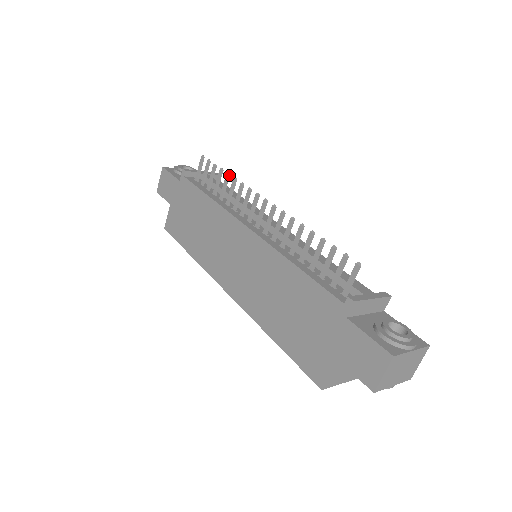
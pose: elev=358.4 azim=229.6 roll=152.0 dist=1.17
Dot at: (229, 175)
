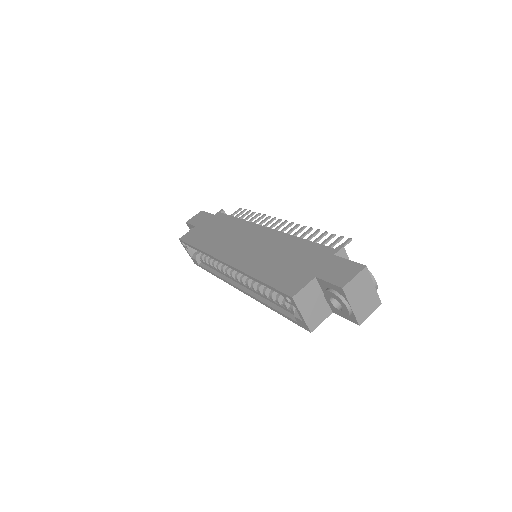
Dot at: (260, 214)
